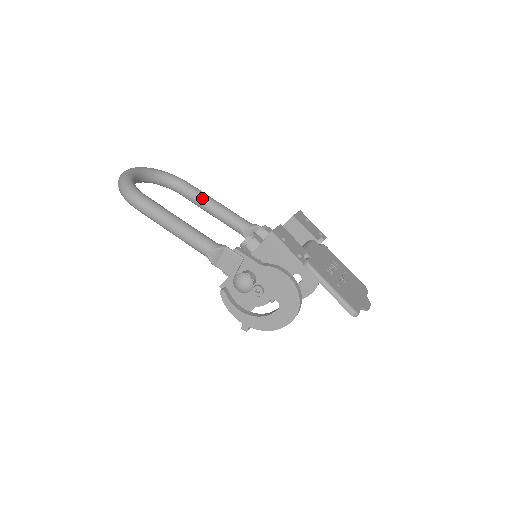
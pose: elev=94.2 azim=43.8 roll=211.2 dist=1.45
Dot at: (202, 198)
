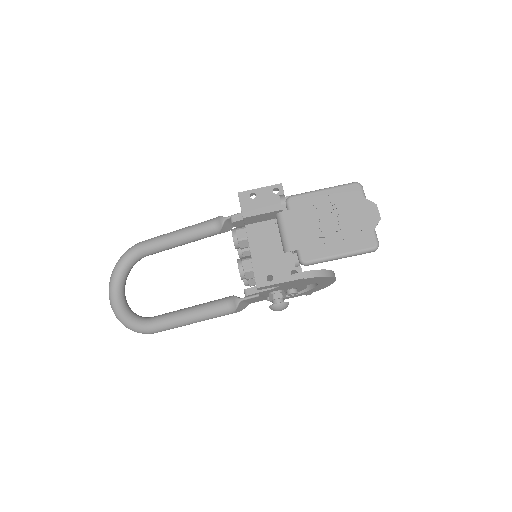
Dot at: (165, 246)
